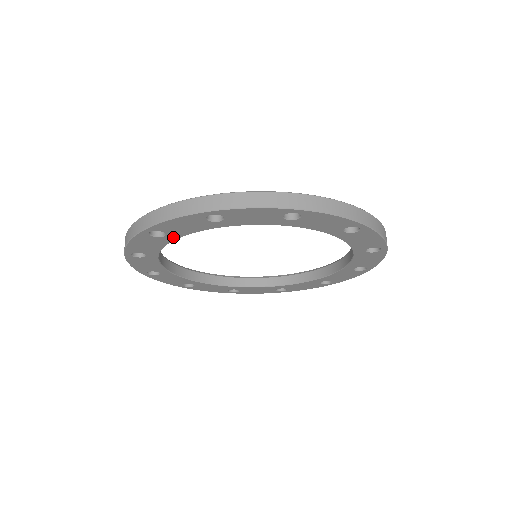
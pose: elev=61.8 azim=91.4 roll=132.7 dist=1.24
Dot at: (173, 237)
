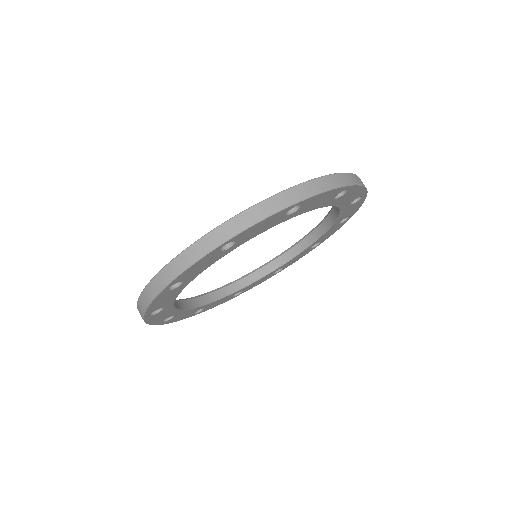
Dot at: (189, 281)
